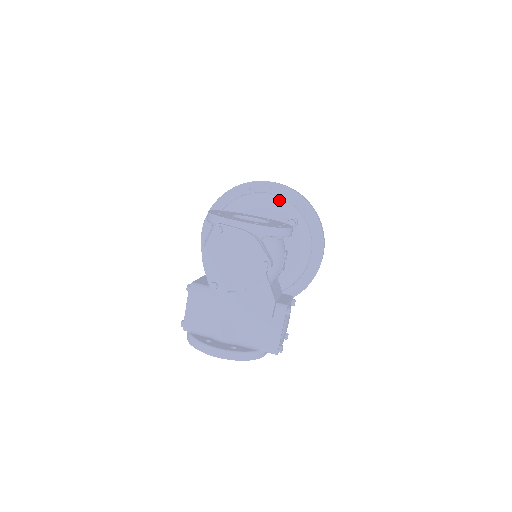
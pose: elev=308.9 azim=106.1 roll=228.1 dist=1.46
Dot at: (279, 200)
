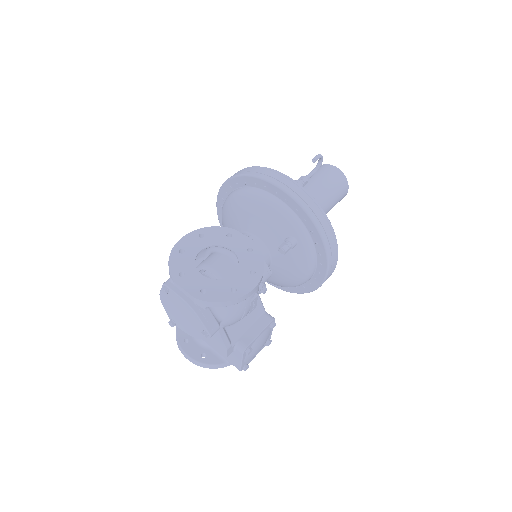
Dot at: (279, 212)
